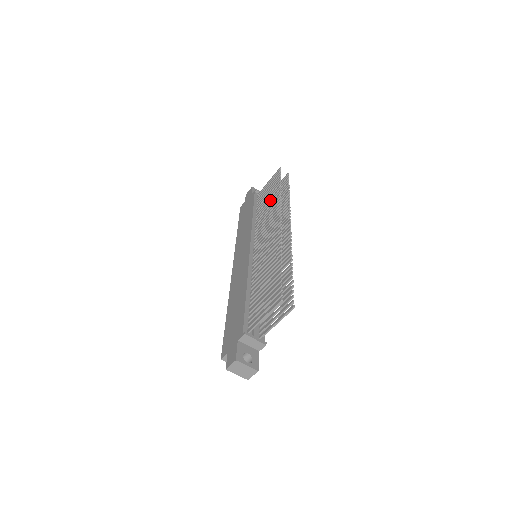
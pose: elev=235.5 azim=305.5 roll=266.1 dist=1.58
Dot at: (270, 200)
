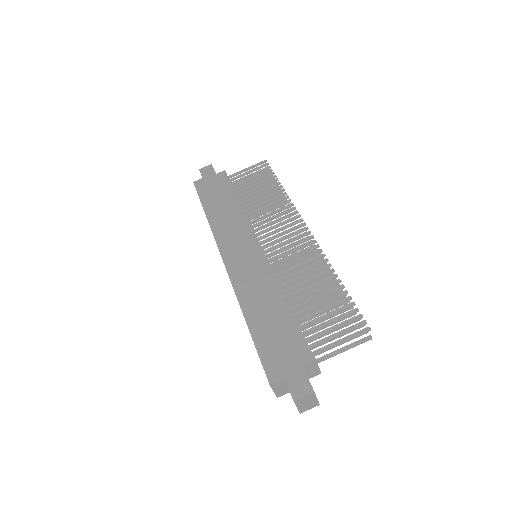
Dot at: (264, 194)
